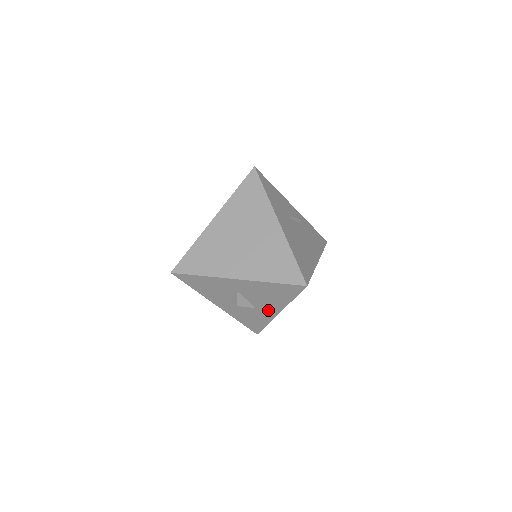
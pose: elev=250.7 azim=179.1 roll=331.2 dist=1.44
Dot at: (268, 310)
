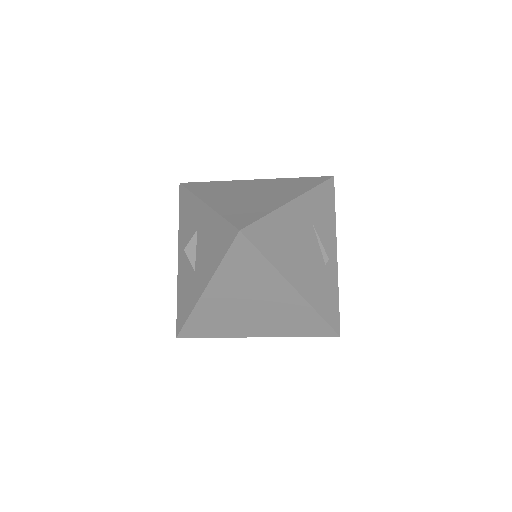
Dot at: (200, 280)
